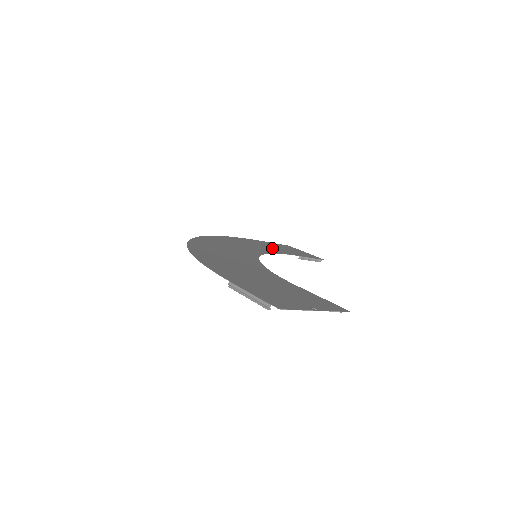
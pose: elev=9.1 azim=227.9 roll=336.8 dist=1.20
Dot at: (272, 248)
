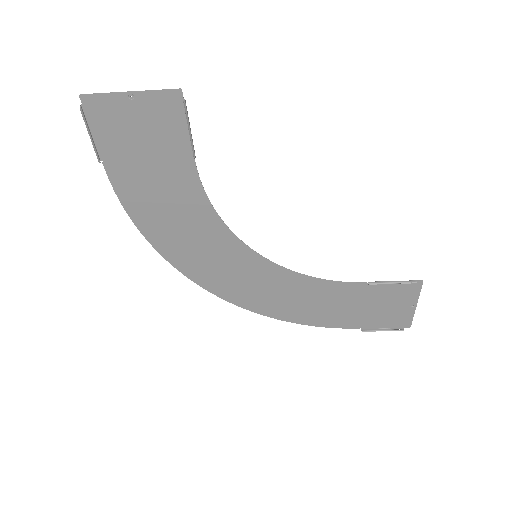
Dot at: (340, 299)
